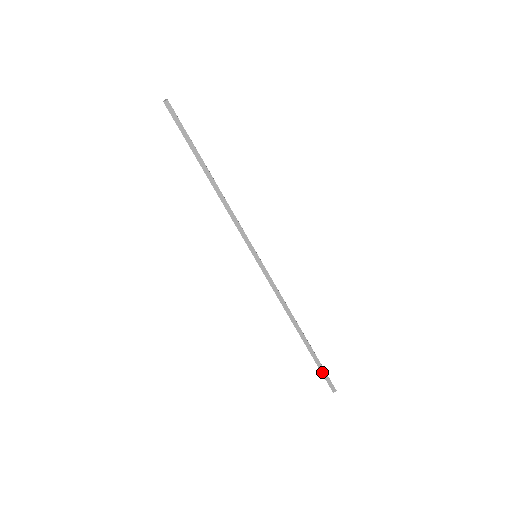
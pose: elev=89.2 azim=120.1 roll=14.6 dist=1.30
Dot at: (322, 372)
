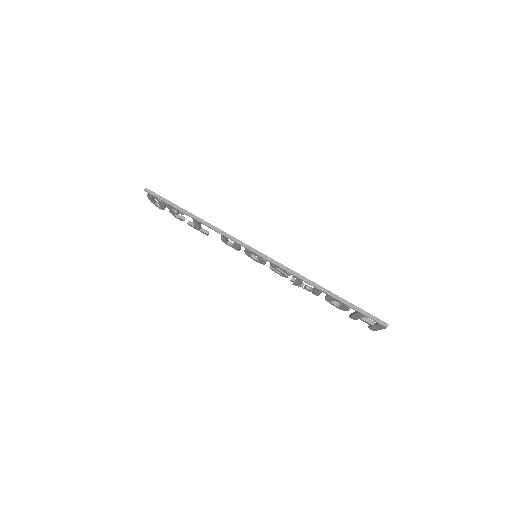
Dot at: (363, 313)
